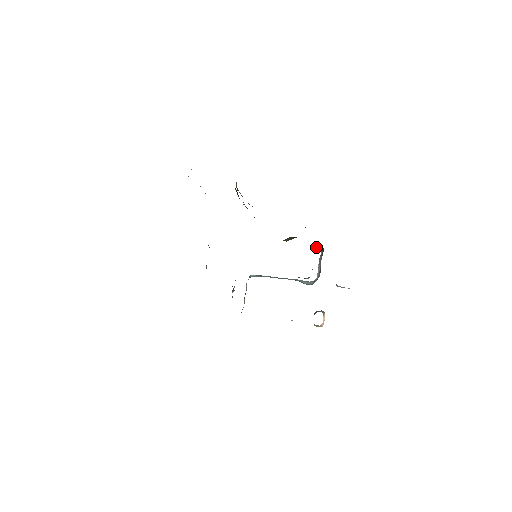
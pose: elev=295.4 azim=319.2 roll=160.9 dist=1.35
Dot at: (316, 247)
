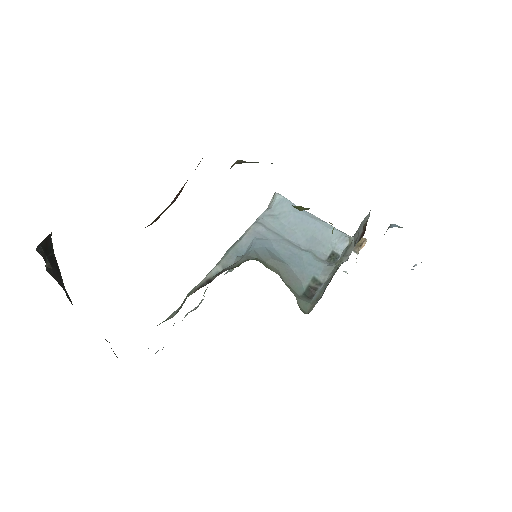
Dot at: (338, 265)
